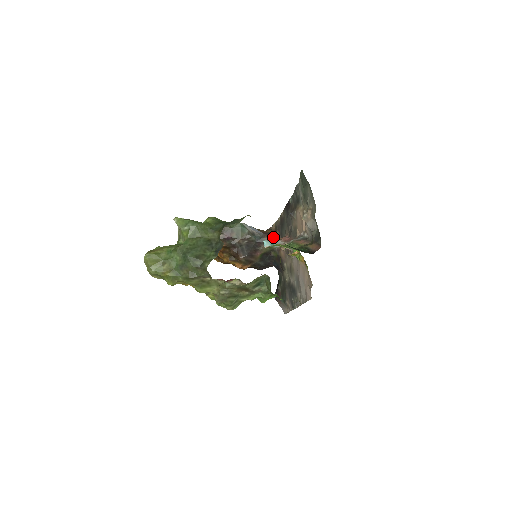
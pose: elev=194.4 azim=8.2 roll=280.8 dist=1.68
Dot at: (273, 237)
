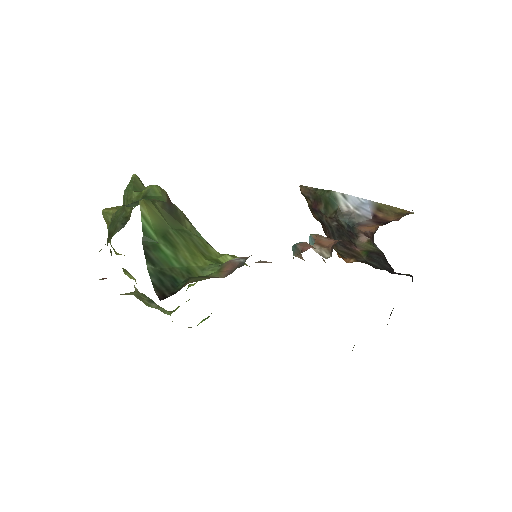
Dot at: (368, 231)
